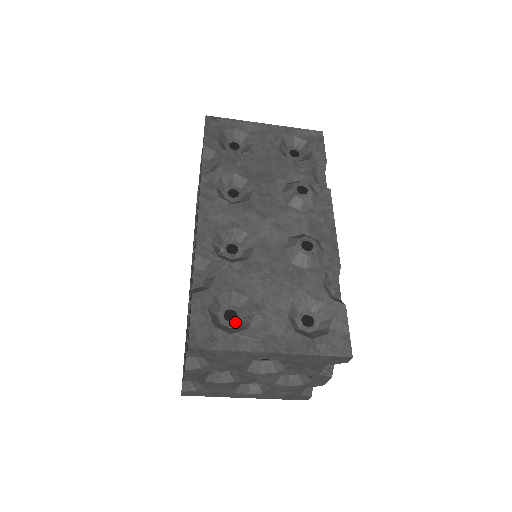
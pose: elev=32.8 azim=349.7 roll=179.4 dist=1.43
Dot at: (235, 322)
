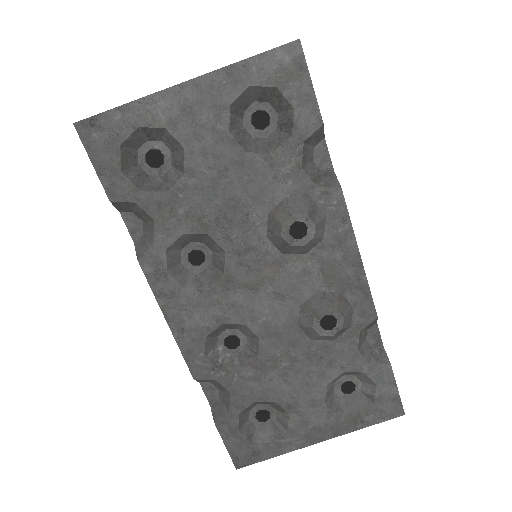
Dot at: (270, 419)
